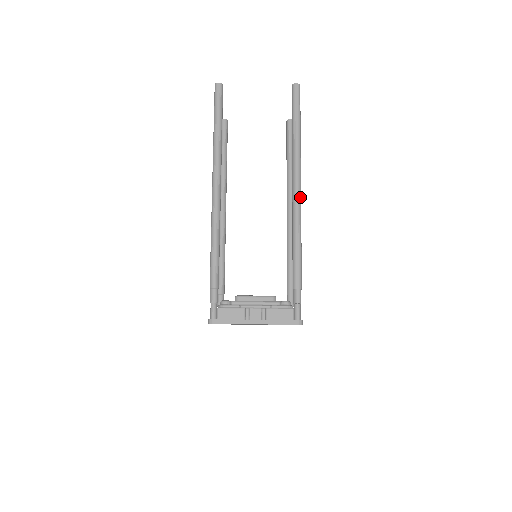
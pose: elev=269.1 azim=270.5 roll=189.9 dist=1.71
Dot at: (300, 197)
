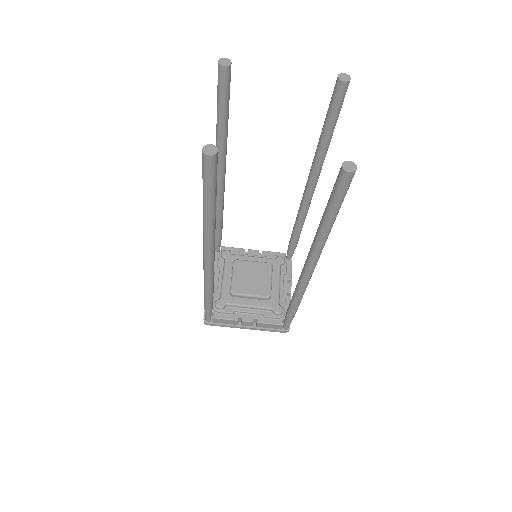
Dot at: (312, 273)
